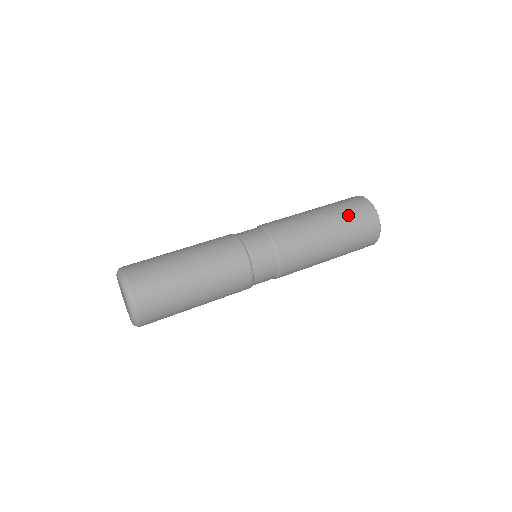
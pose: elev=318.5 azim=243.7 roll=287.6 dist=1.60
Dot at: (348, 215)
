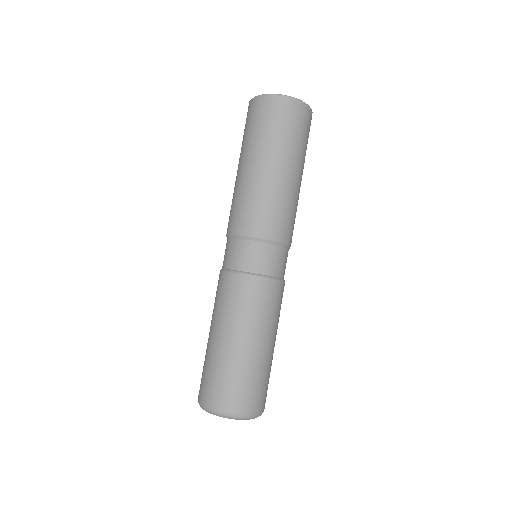
Dot at: (275, 134)
